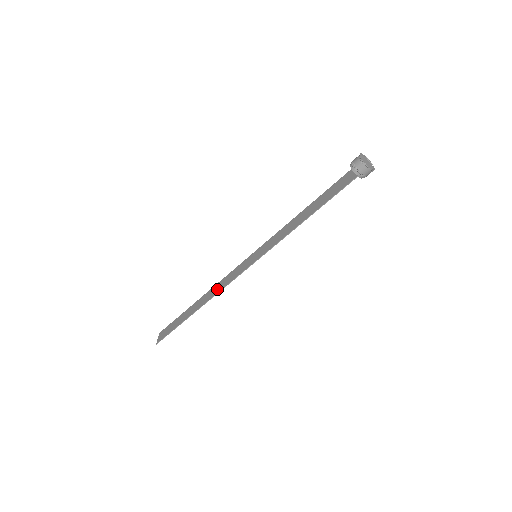
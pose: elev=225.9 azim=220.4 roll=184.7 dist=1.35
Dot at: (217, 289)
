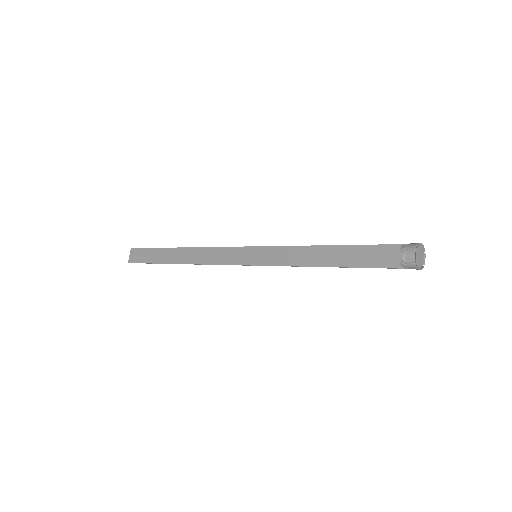
Dot at: (204, 258)
